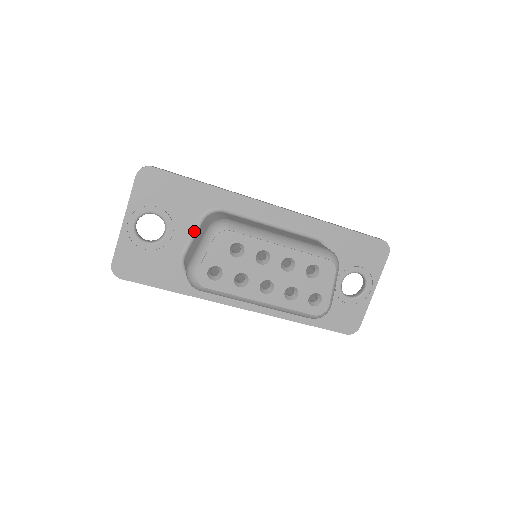
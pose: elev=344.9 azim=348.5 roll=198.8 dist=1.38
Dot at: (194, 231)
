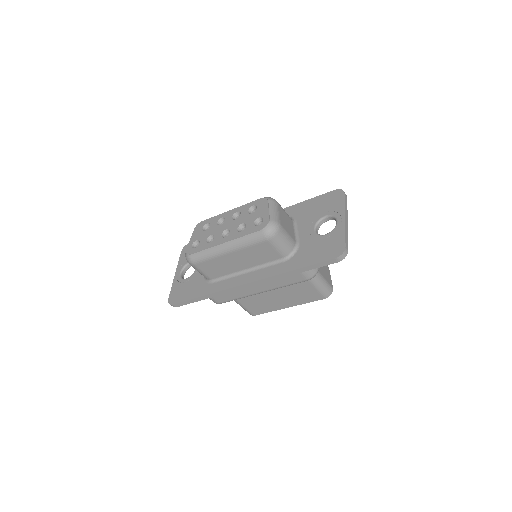
Dot at: occluded
